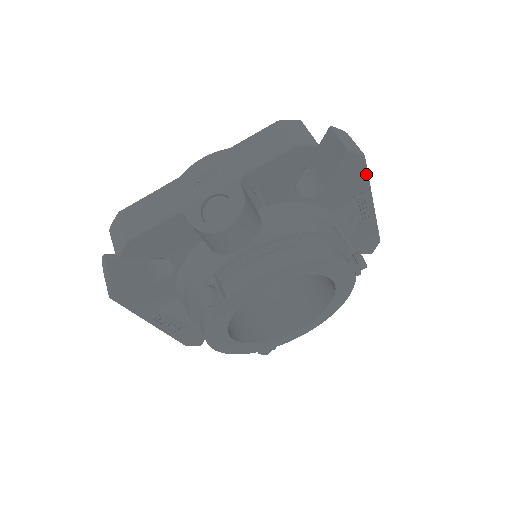
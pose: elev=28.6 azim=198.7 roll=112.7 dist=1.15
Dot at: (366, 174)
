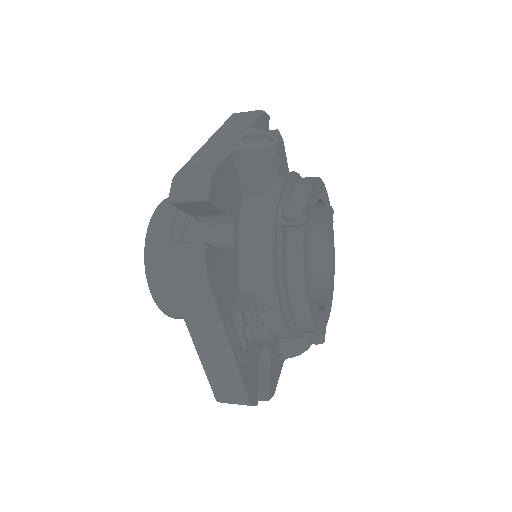
Dot at: (286, 160)
